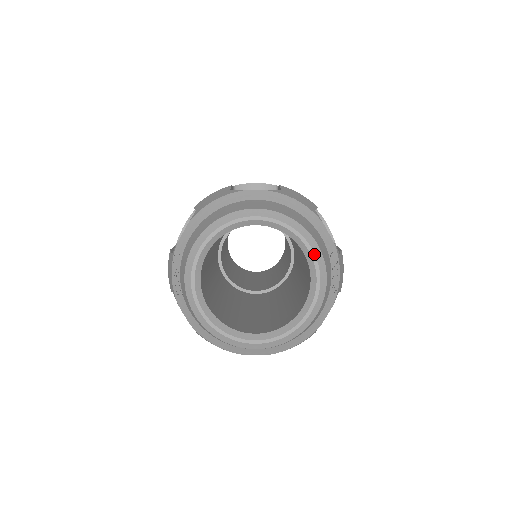
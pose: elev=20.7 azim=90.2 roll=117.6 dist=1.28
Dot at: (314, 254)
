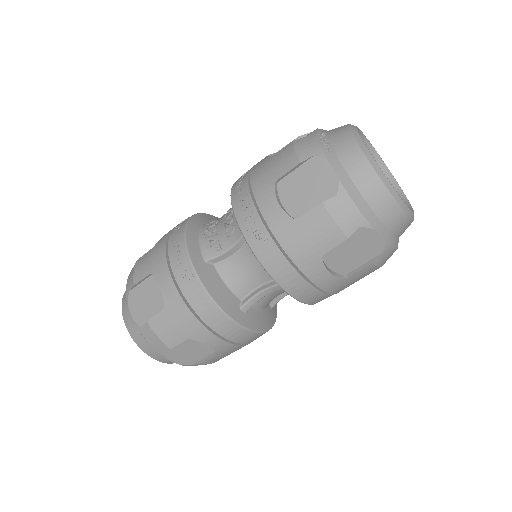
Dot at: occluded
